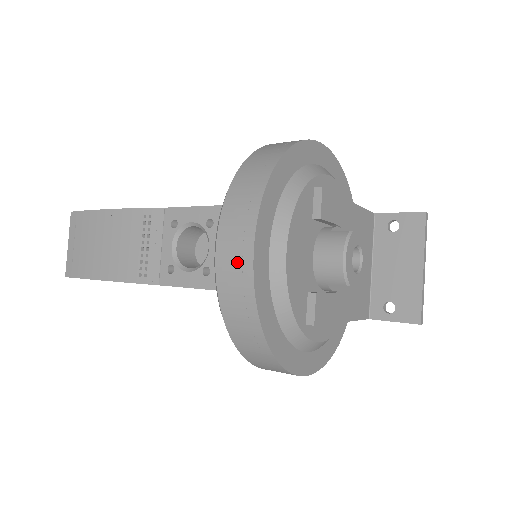
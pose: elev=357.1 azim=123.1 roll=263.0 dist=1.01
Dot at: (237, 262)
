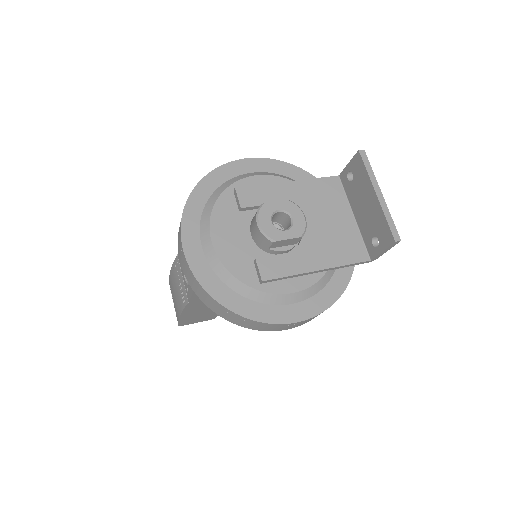
Dot at: (184, 263)
